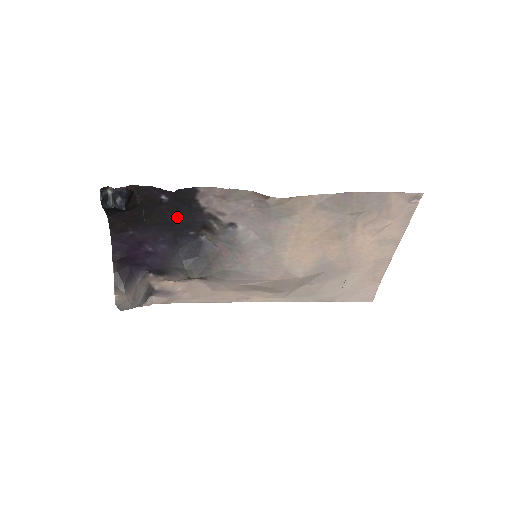
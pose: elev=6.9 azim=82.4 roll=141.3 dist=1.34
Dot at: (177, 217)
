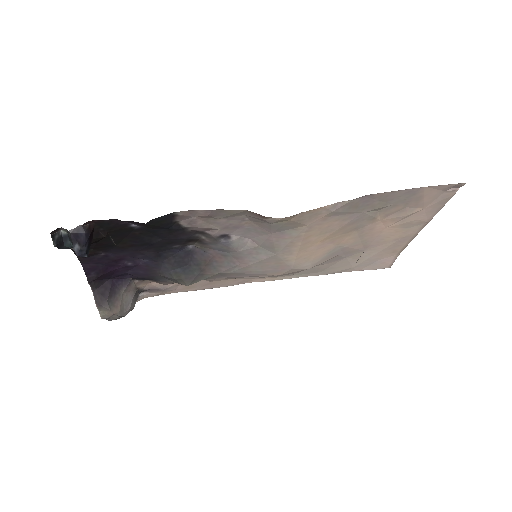
Dot at: (155, 238)
